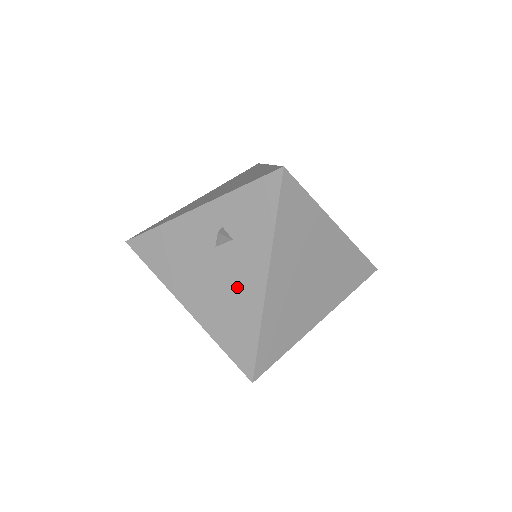
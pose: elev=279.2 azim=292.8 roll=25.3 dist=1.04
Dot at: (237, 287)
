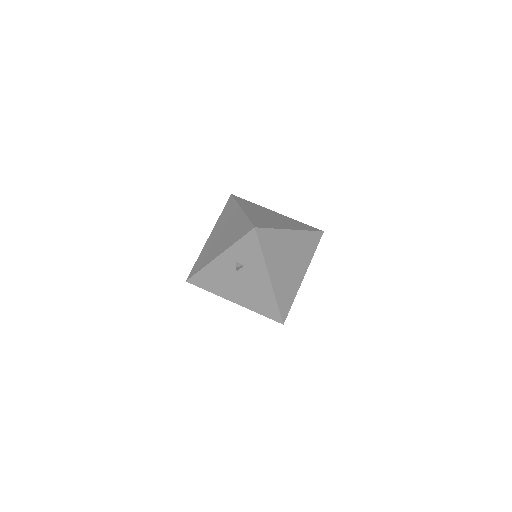
Dot at: (256, 286)
